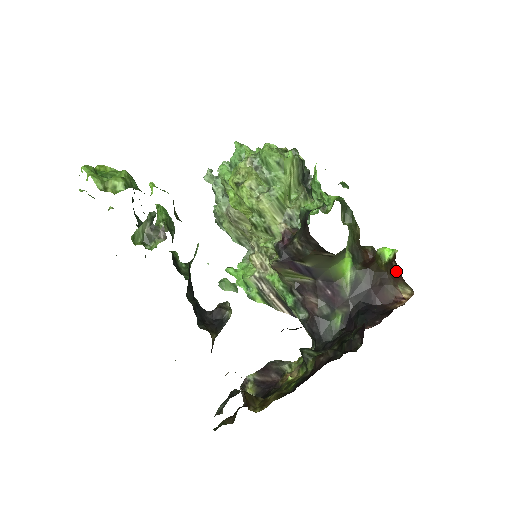
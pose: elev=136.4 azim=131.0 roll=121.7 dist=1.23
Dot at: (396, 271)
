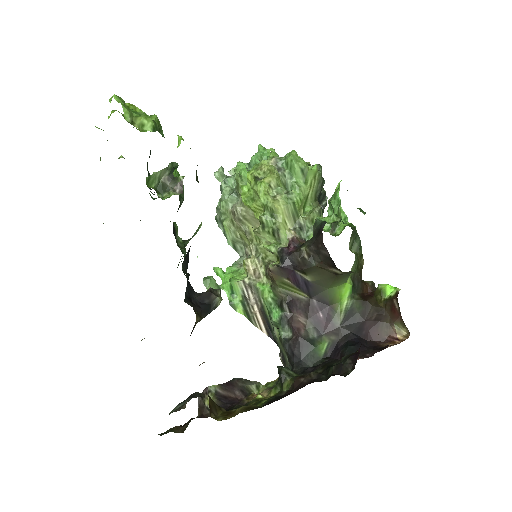
Dot at: (396, 309)
